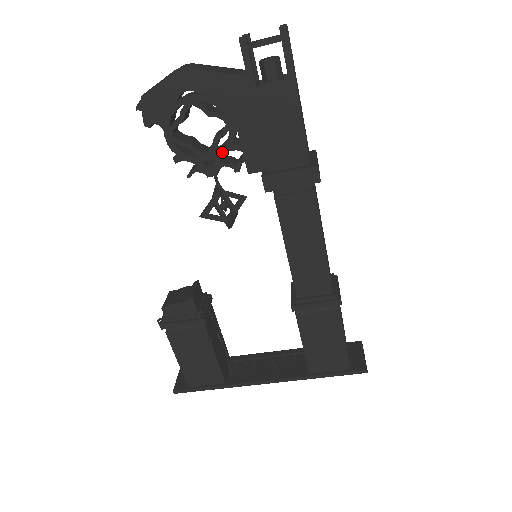
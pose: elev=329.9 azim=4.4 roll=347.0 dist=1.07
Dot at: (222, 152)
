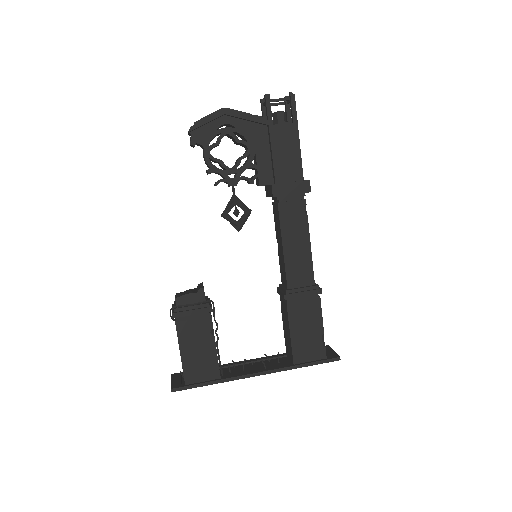
Dot at: (243, 168)
